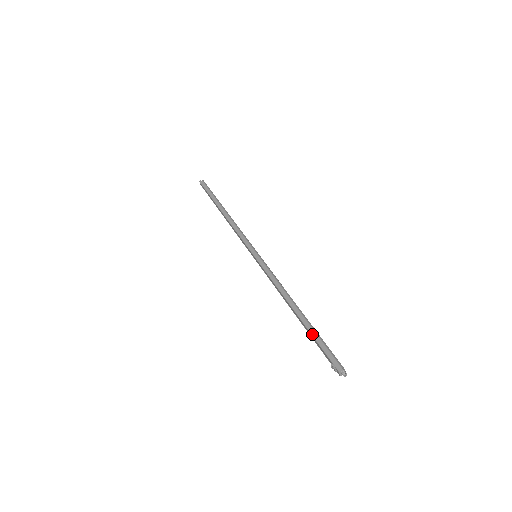
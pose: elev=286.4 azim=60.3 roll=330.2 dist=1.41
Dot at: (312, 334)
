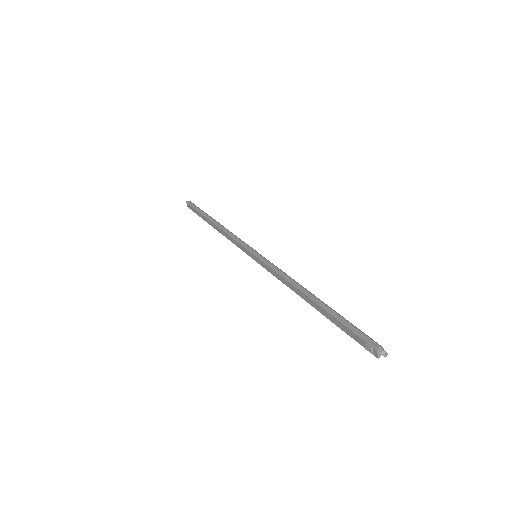
Dot at: (335, 316)
